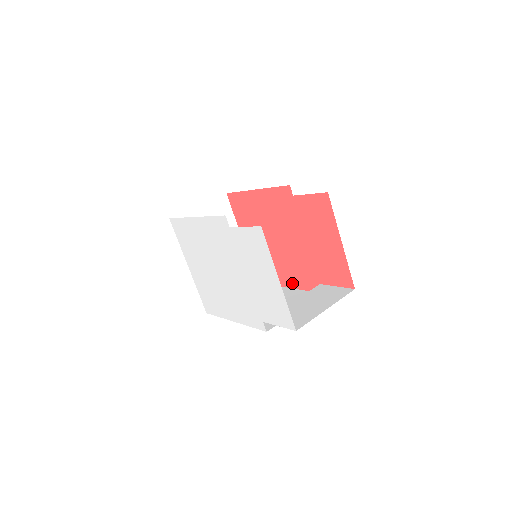
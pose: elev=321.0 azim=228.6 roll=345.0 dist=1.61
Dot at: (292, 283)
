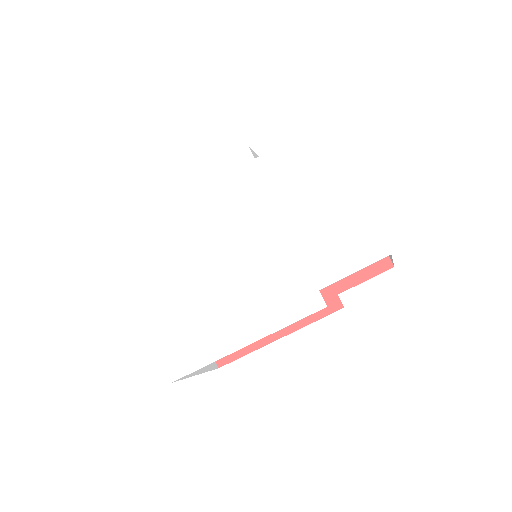
Dot at: occluded
